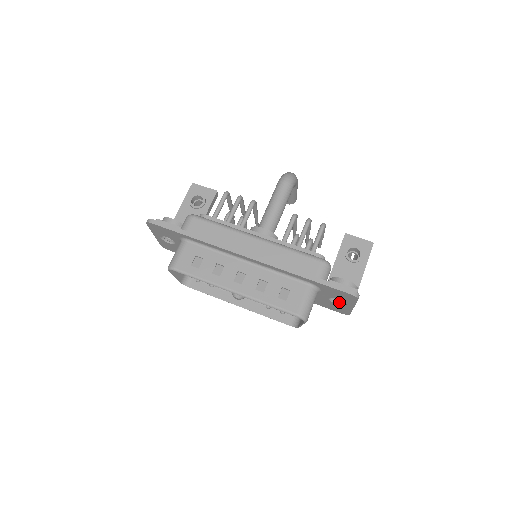
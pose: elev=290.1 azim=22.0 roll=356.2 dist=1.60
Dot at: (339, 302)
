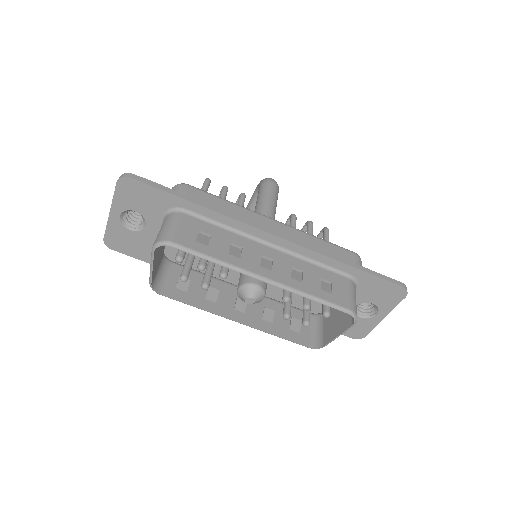
Dot at: (363, 314)
